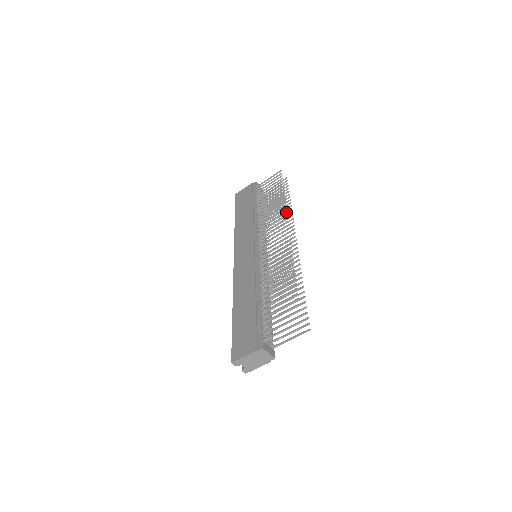
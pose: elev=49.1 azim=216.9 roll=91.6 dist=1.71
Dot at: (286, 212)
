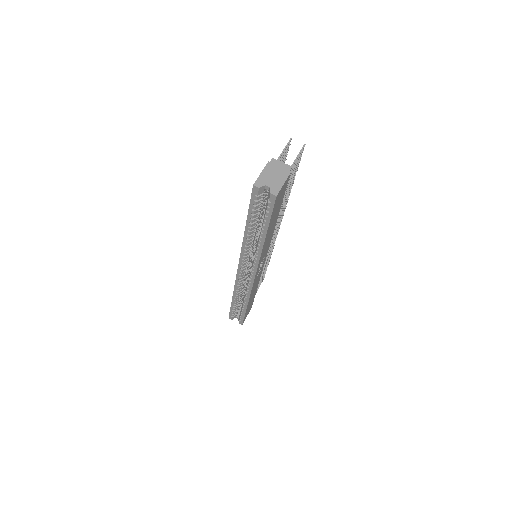
Dot at: occluded
